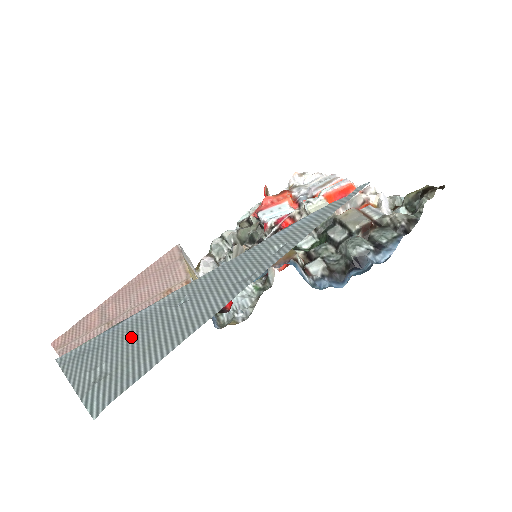
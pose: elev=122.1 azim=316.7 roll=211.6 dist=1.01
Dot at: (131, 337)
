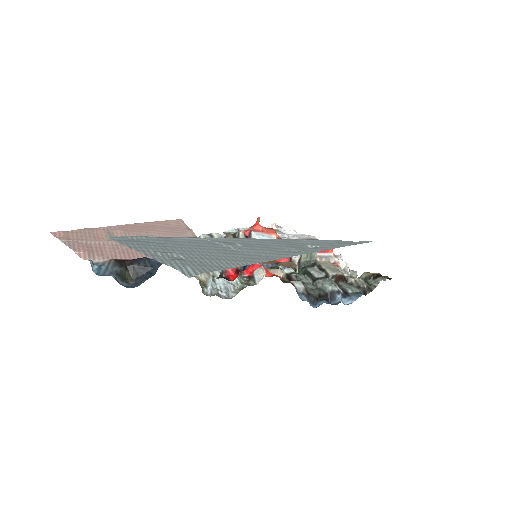
Dot at: (193, 247)
